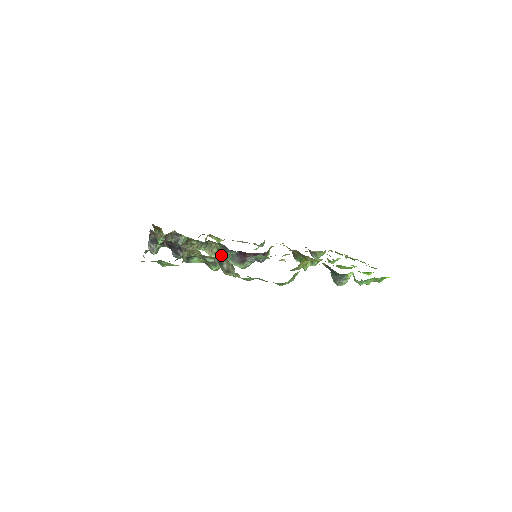
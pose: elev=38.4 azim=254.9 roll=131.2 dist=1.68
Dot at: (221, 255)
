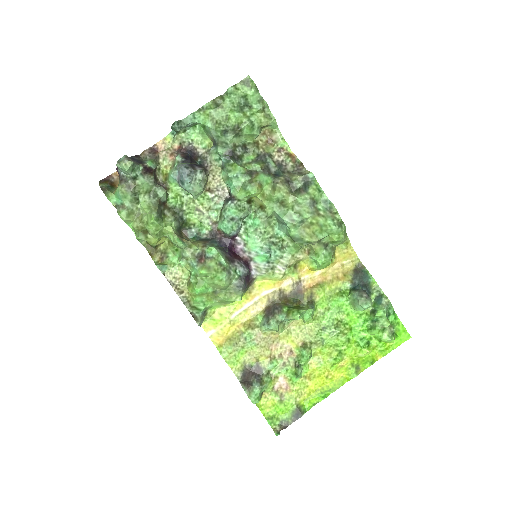
Dot at: (196, 245)
